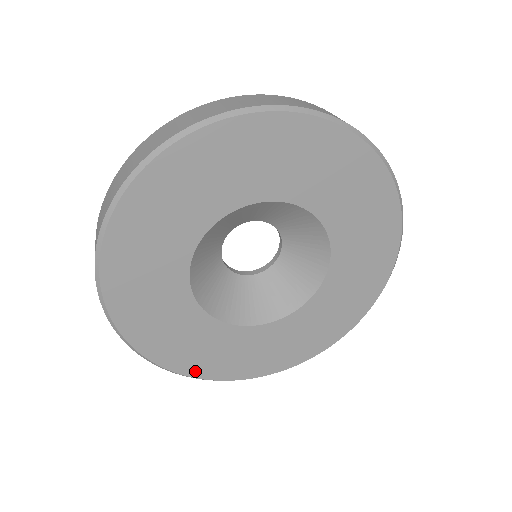
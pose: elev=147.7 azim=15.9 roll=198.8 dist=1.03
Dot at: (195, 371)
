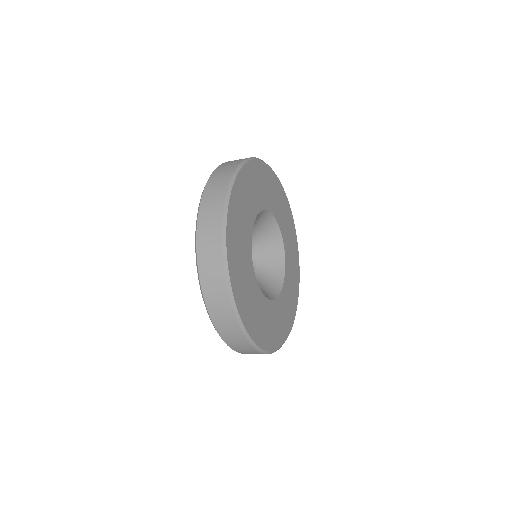
Dot at: (242, 312)
